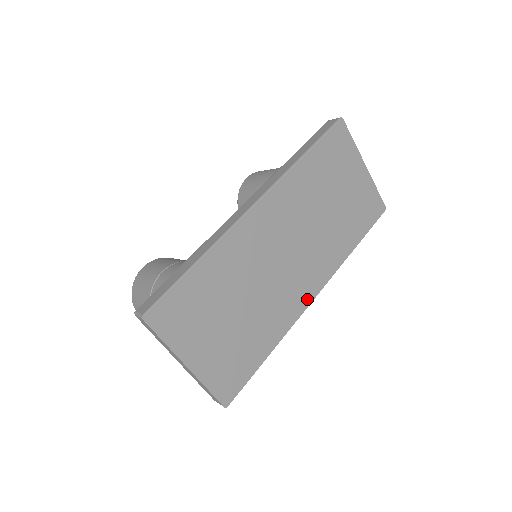
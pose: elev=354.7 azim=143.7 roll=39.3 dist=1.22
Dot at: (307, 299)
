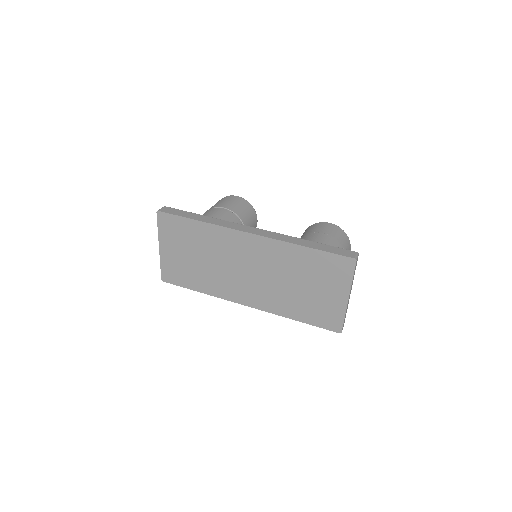
Dot at: (239, 300)
